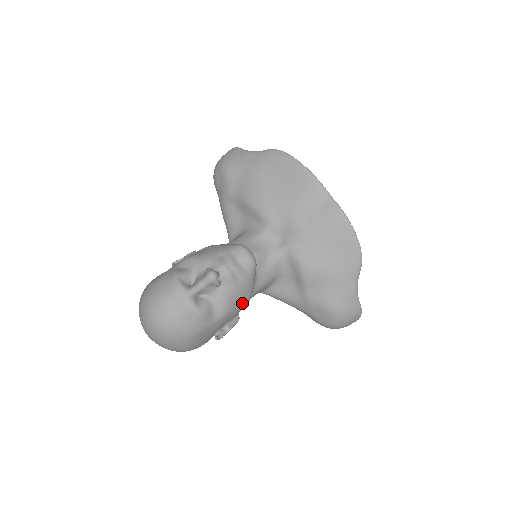
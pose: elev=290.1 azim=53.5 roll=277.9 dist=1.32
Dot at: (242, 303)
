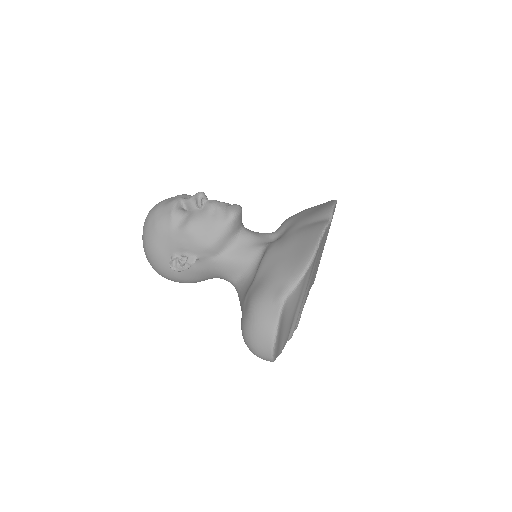
Dot at: (202, 239)
